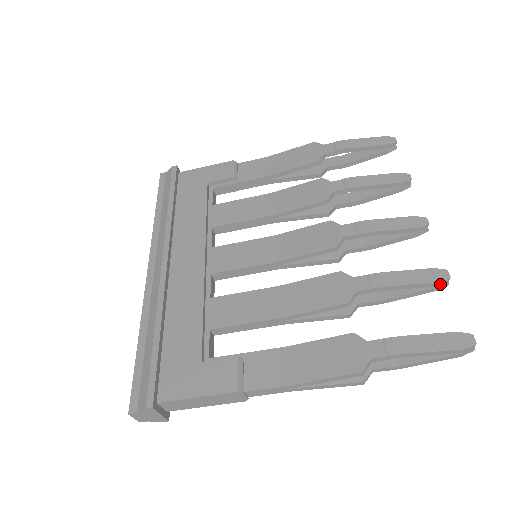
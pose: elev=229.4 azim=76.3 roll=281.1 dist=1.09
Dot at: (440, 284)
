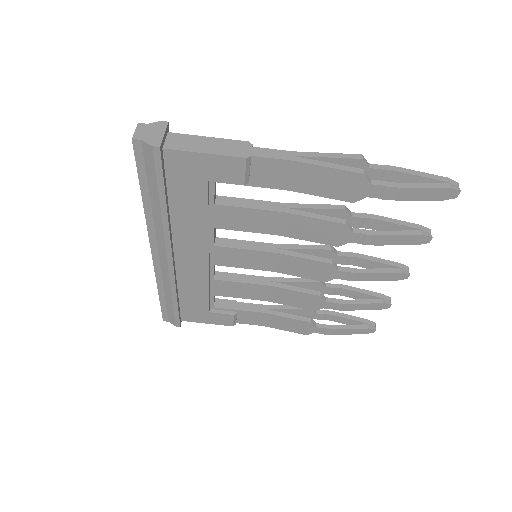
Dot at: (423, 230)
